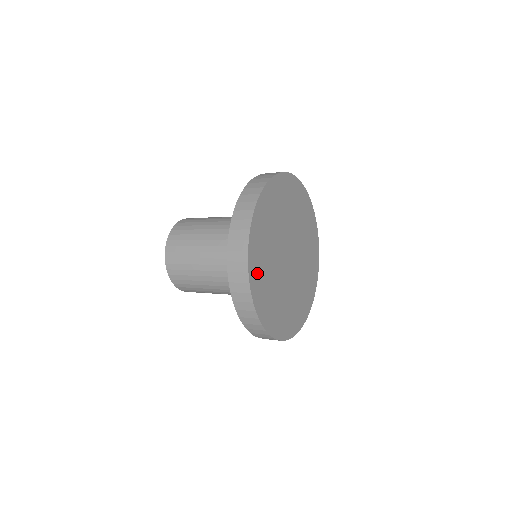
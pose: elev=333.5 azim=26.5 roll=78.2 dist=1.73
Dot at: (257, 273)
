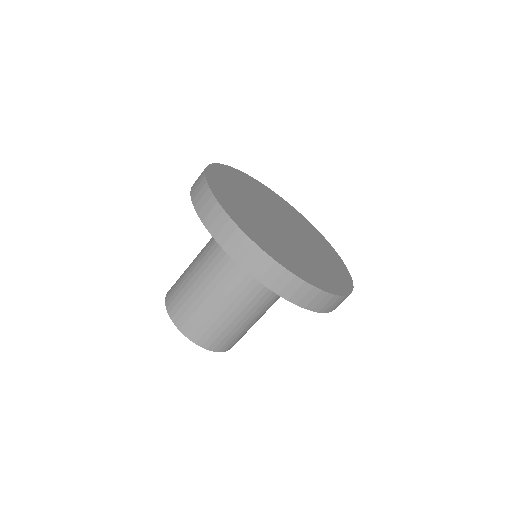
Dot at: (322, 280)
